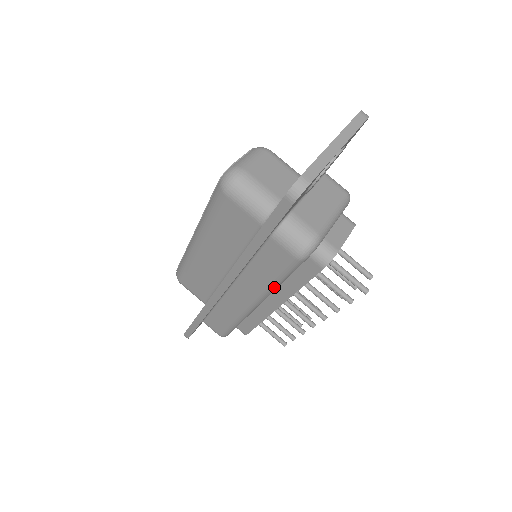
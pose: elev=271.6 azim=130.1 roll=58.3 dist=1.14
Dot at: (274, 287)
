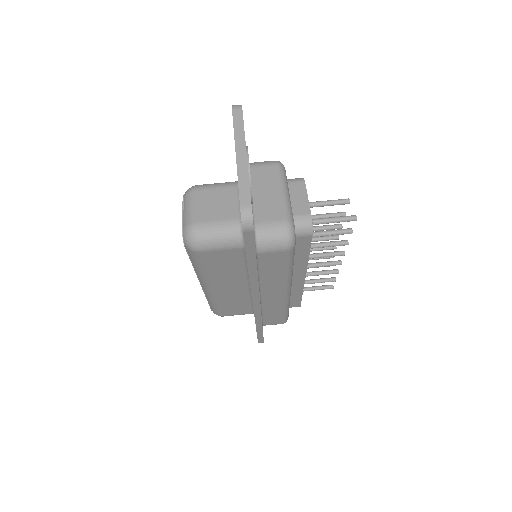
Dot at: (290, 274)
